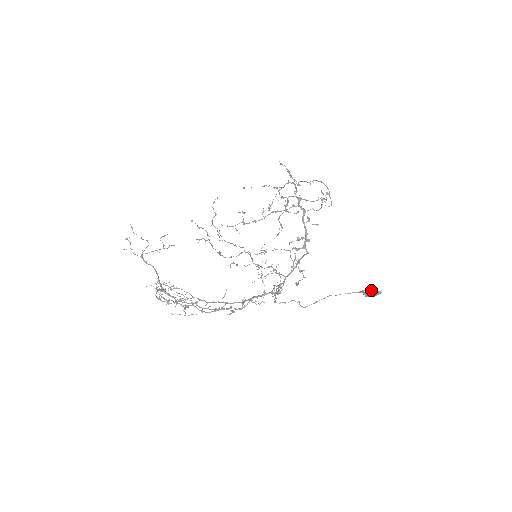
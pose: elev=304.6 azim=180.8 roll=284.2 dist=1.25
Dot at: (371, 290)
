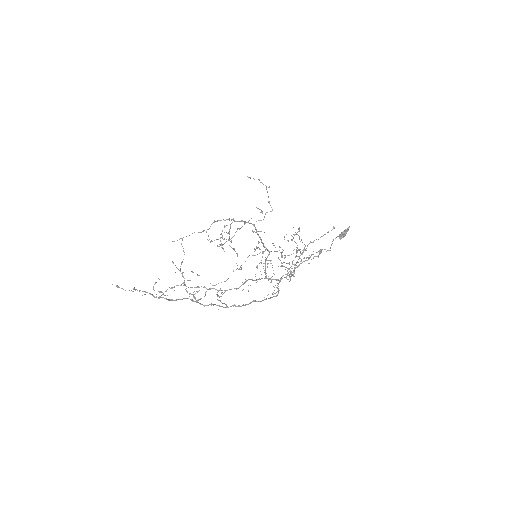
Dot at: (345, 230)
